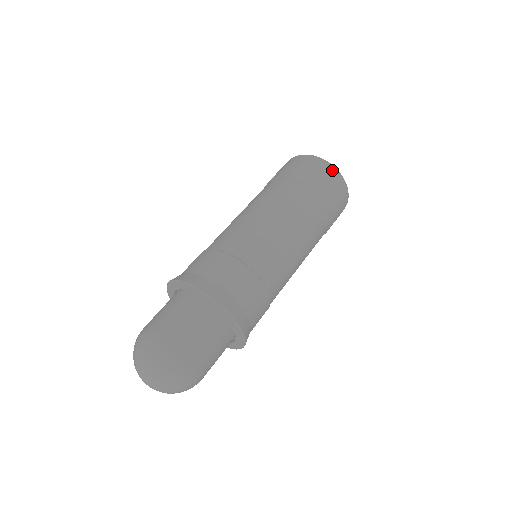
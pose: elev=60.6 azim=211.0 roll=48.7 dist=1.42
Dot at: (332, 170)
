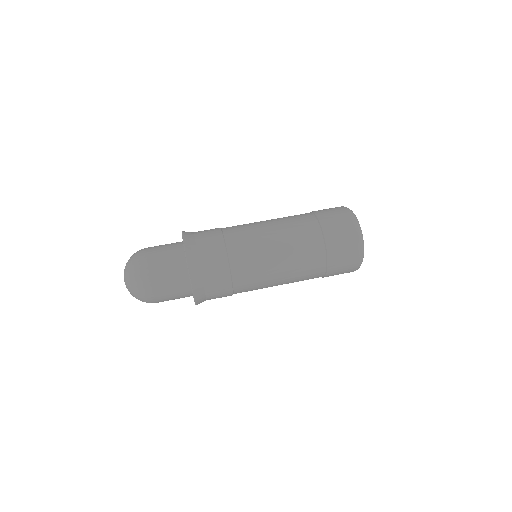
Dot at: (355, 231)
